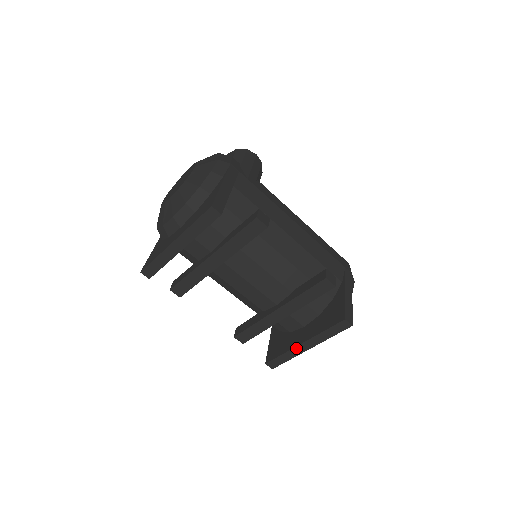
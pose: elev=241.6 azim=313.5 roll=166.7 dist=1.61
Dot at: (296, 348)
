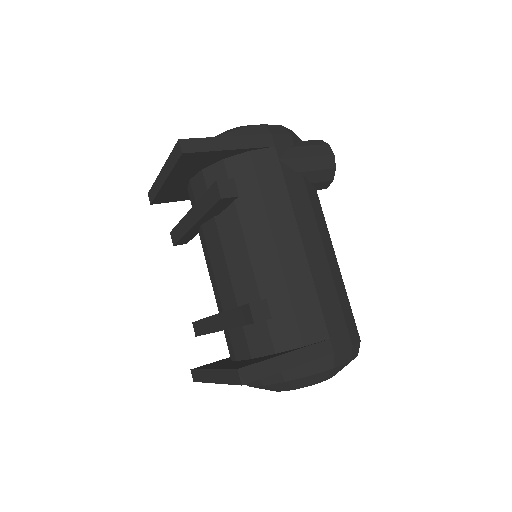
Dot at: (207, 371)
